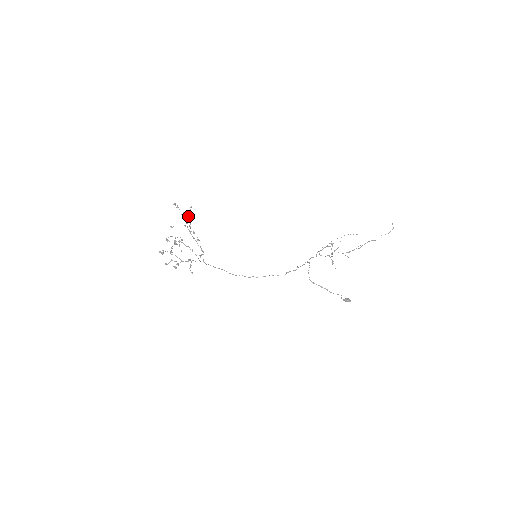
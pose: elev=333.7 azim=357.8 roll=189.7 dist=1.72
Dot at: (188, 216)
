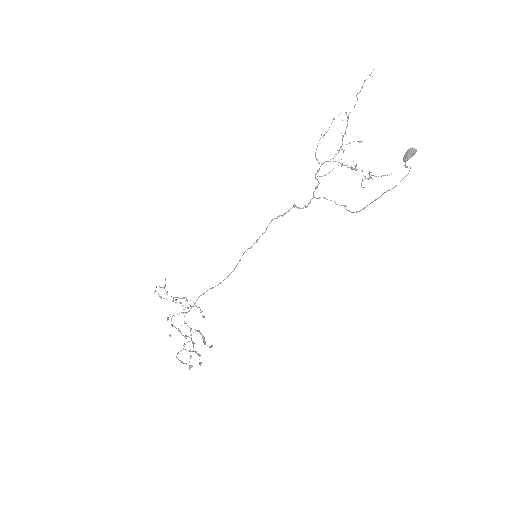
Dot at: (164, 287)
